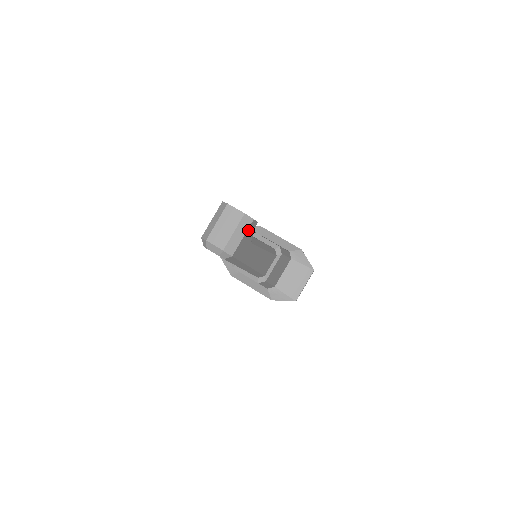
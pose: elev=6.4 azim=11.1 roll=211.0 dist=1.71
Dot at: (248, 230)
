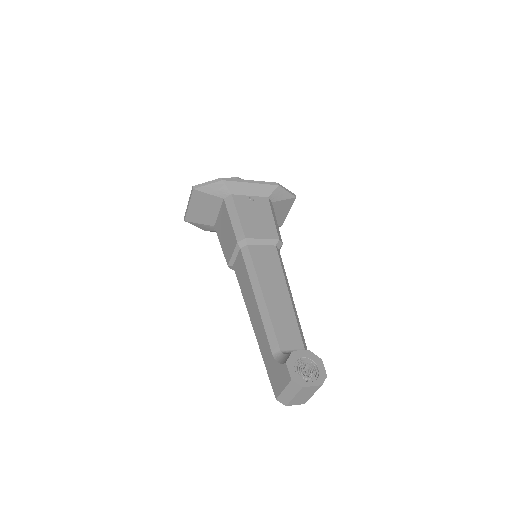
Dot at: occluded
